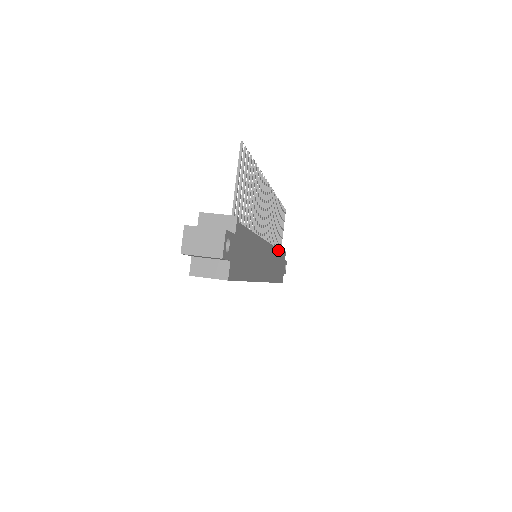
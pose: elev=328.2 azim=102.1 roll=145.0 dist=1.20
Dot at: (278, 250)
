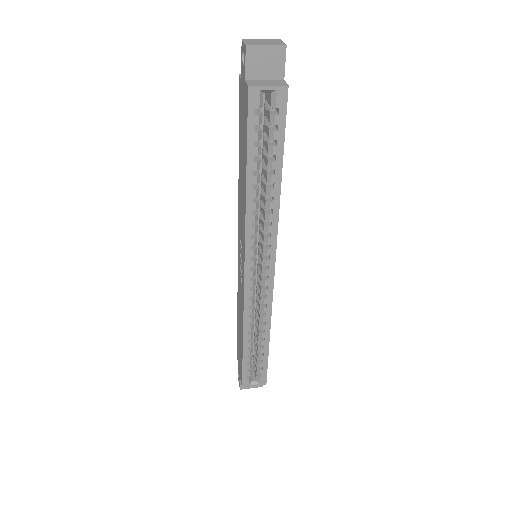
Dot at: occluded
